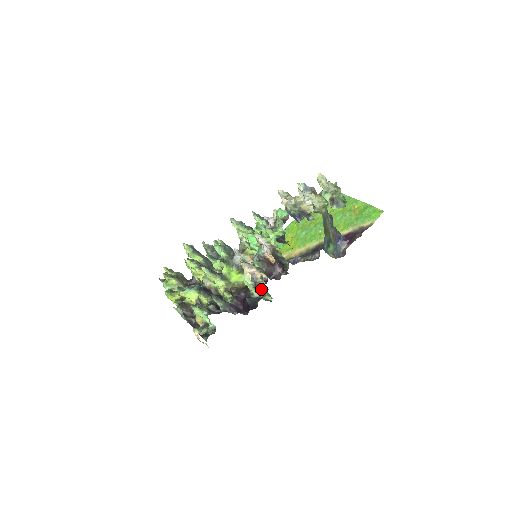
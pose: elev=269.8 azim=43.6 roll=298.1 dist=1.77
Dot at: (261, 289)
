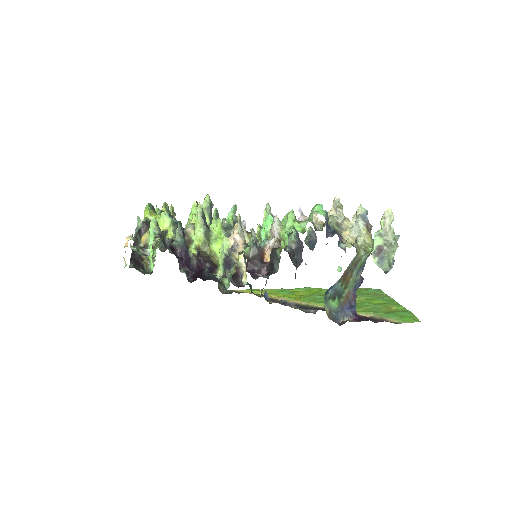
Dot at: (229, 266)
